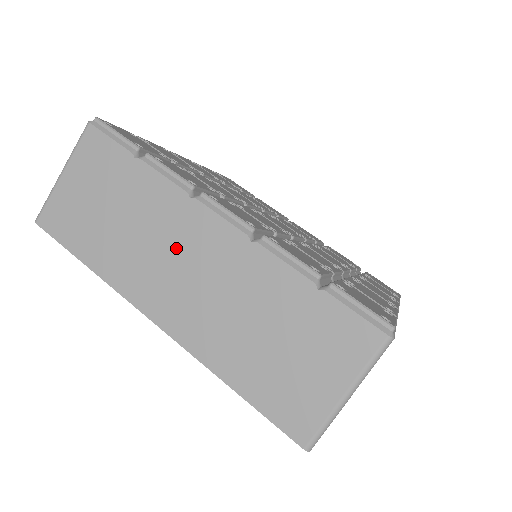
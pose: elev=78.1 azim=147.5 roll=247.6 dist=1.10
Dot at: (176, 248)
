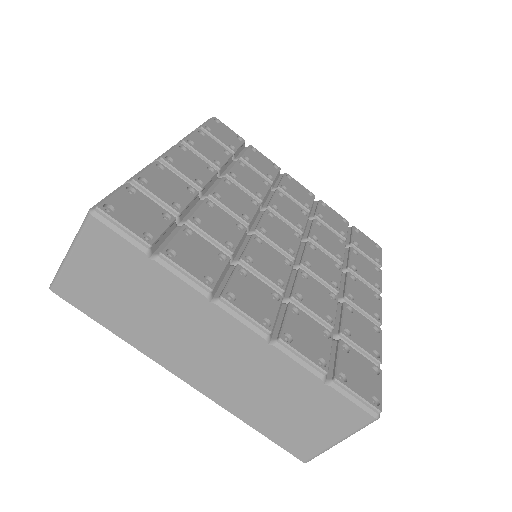
Dot at: (199, 336)
